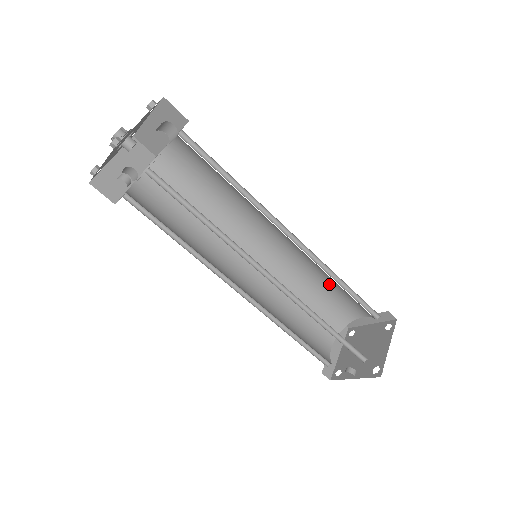
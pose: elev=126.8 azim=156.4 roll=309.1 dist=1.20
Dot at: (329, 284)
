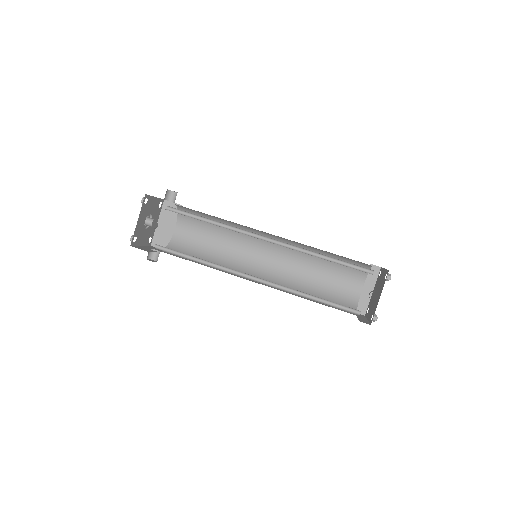
Dot at: (321, 273)
